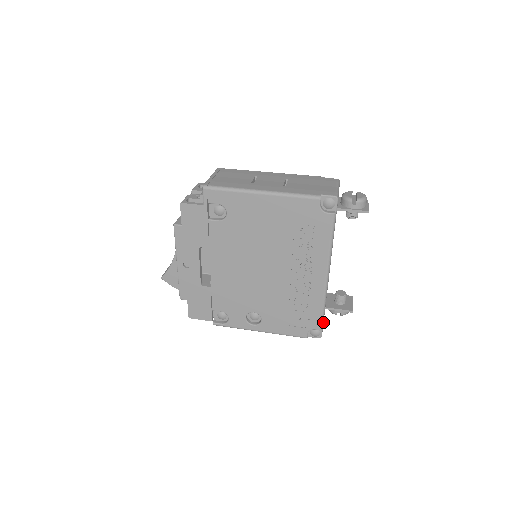
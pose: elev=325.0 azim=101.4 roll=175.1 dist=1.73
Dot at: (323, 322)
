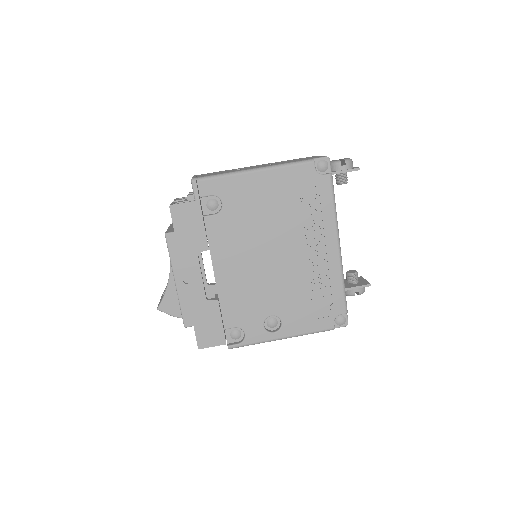
Dot at: (346, 304)
